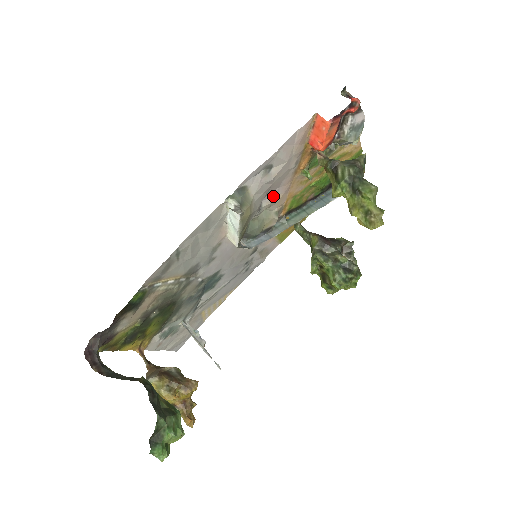
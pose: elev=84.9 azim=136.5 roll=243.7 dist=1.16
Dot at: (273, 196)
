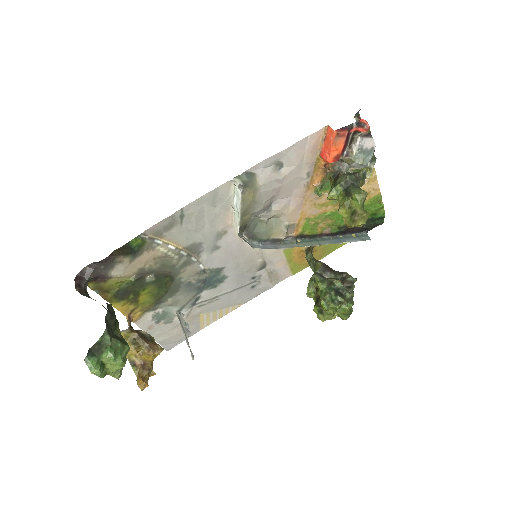
Dot at: (284, 204)
